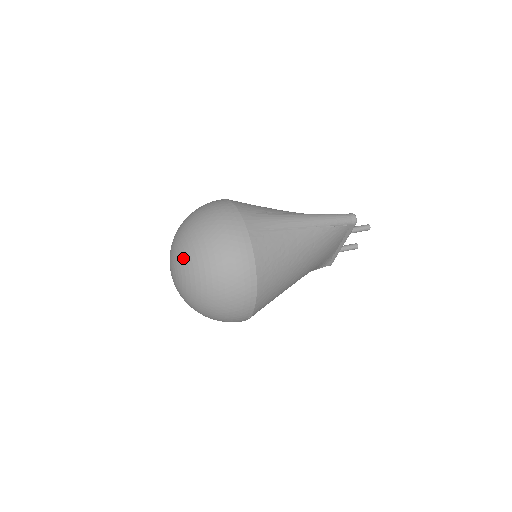
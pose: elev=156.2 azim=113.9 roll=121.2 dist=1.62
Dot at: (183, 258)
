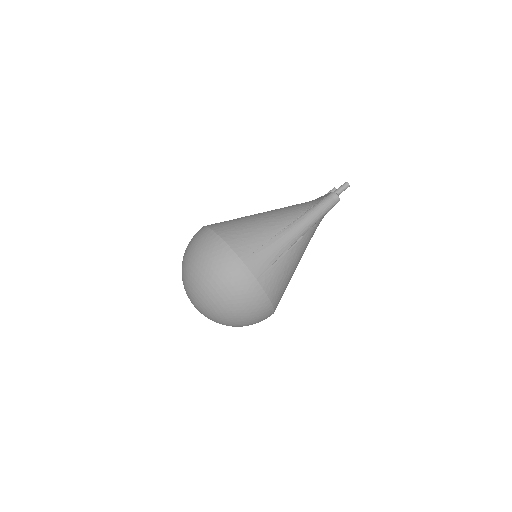
Dot at: (206, 309)
